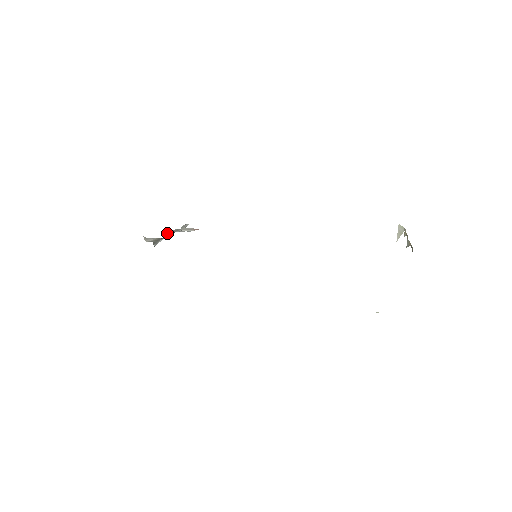
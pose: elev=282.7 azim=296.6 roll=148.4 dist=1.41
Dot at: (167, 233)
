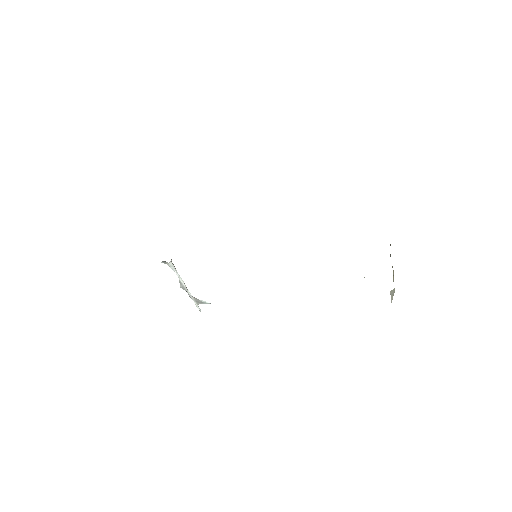
Dot at: (183, 285)
